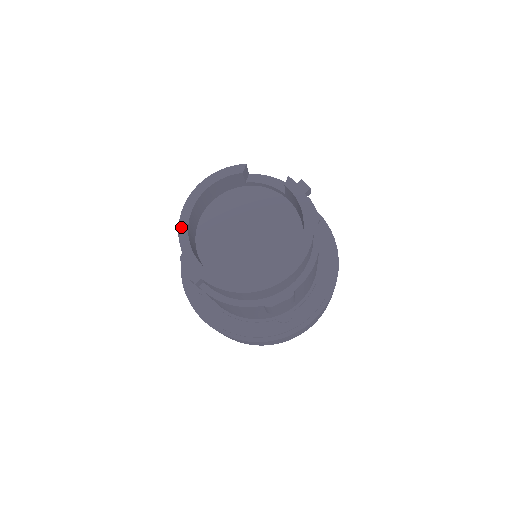
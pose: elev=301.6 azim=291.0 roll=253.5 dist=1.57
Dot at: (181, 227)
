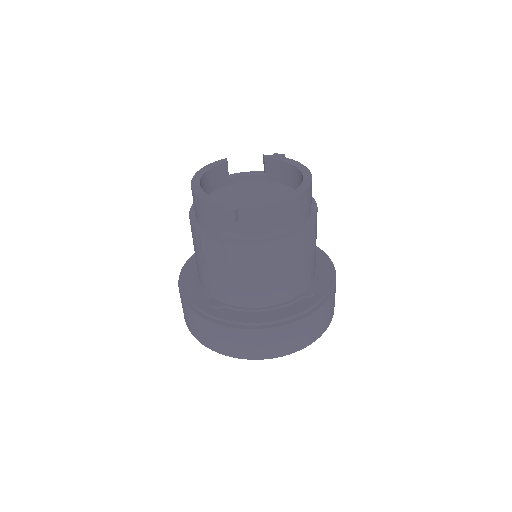
Dot at: (197, 192)
